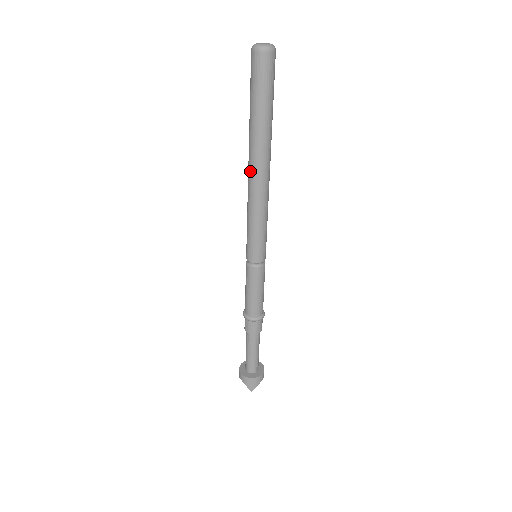
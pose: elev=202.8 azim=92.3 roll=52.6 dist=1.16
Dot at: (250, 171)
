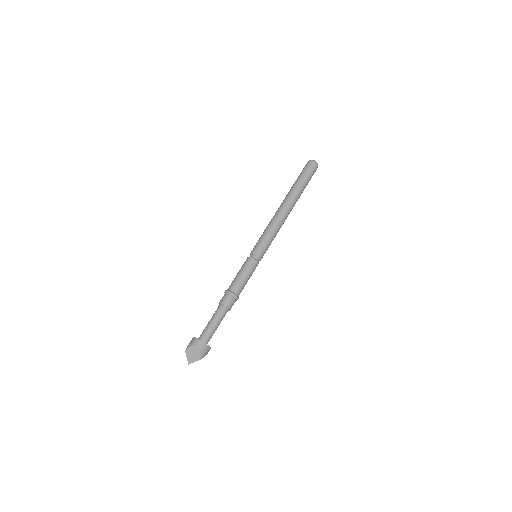
Dot at: (285, 207)
